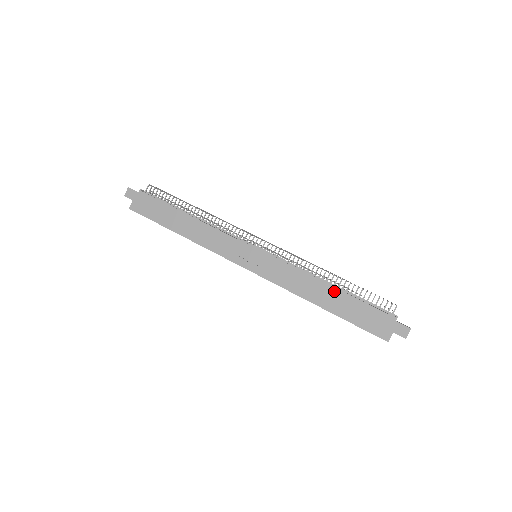
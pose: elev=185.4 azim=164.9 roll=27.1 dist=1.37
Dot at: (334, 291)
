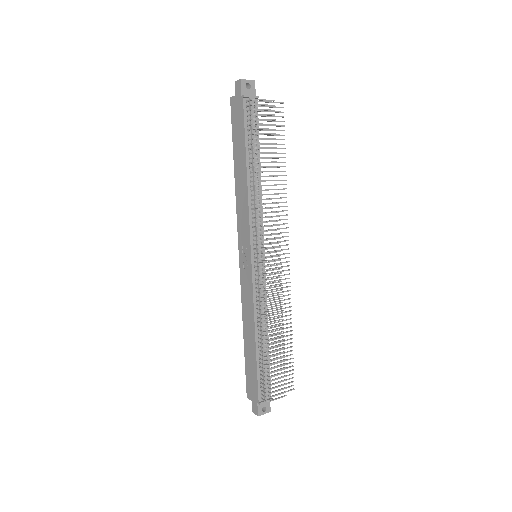
Dot at: (254, 345)
